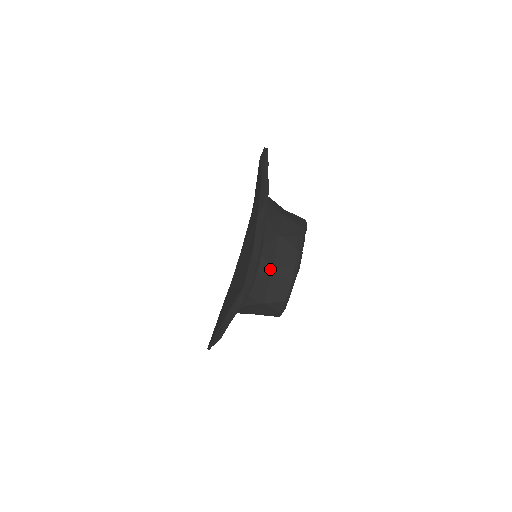
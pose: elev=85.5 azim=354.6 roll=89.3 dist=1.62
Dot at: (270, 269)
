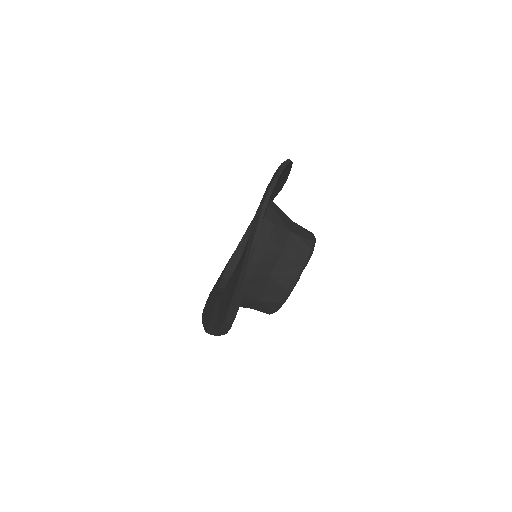
Dot at: (255, 300)
